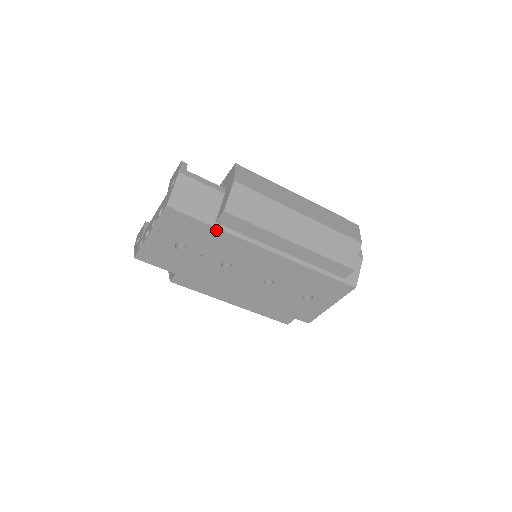
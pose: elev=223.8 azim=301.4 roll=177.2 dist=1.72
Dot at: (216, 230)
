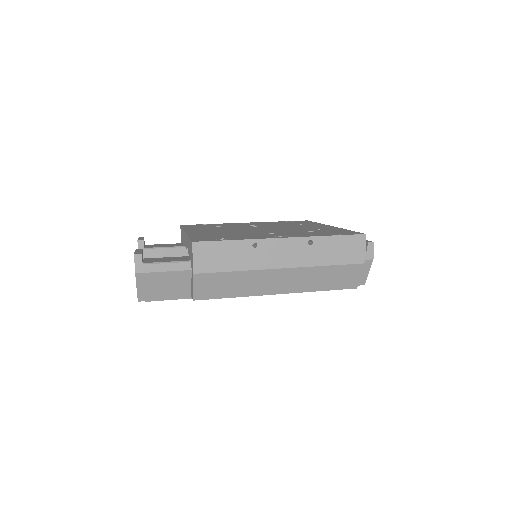
Dot at: occluded
